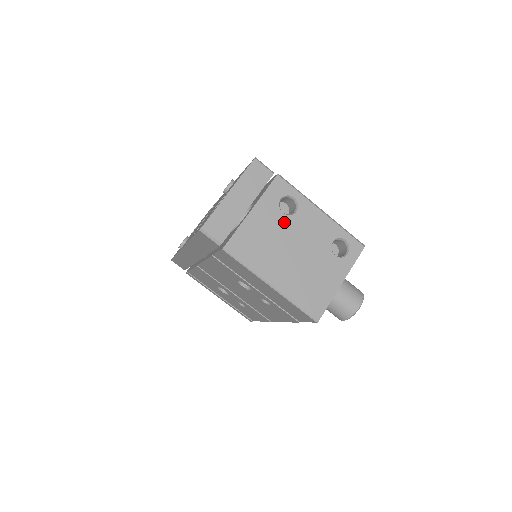
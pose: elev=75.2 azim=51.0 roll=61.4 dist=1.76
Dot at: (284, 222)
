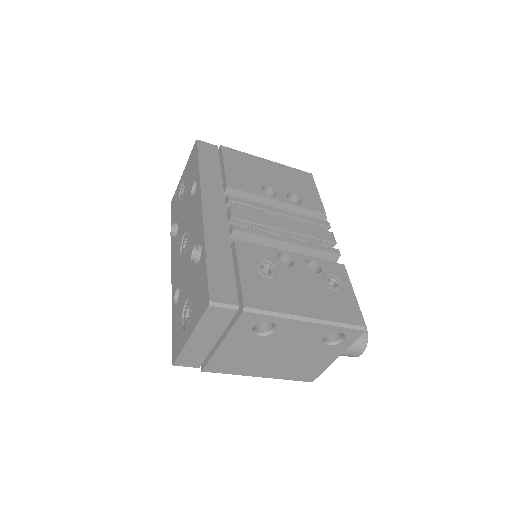
Dot at: (262, 341)
